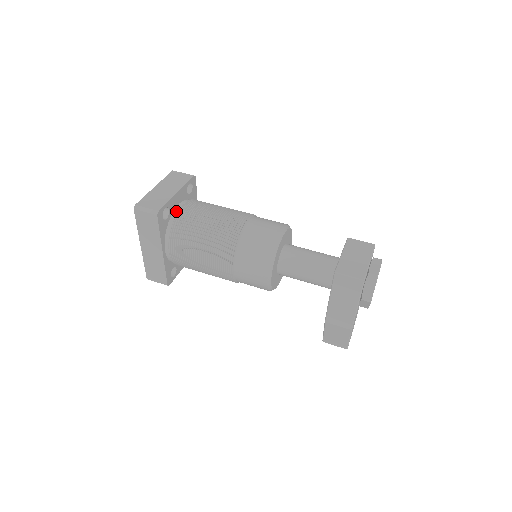
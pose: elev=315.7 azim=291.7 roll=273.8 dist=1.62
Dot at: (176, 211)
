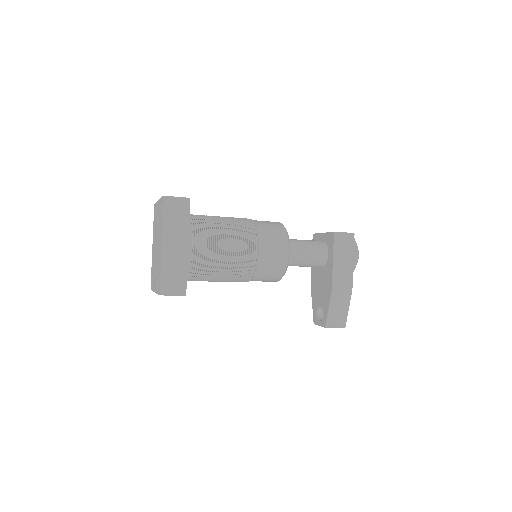
Dot at: occluded
